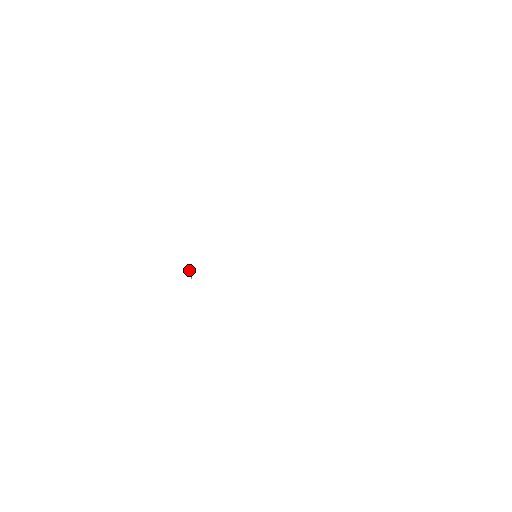
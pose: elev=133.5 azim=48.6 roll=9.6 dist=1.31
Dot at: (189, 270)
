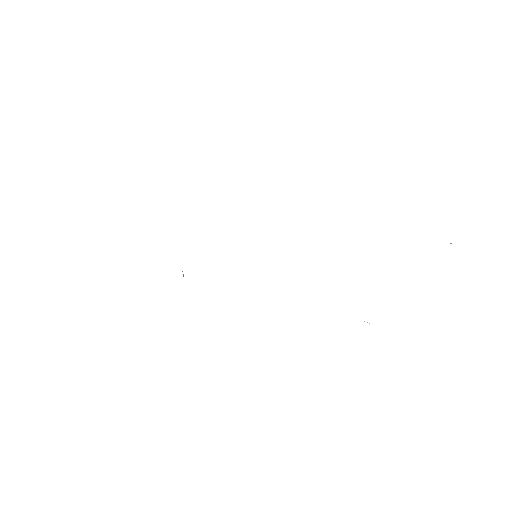
Dot at: (182, 271)
